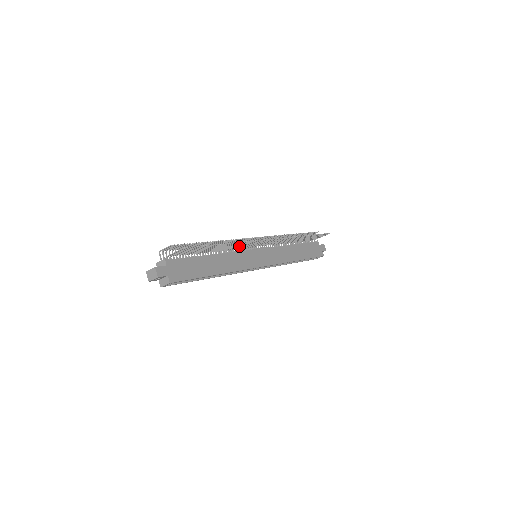
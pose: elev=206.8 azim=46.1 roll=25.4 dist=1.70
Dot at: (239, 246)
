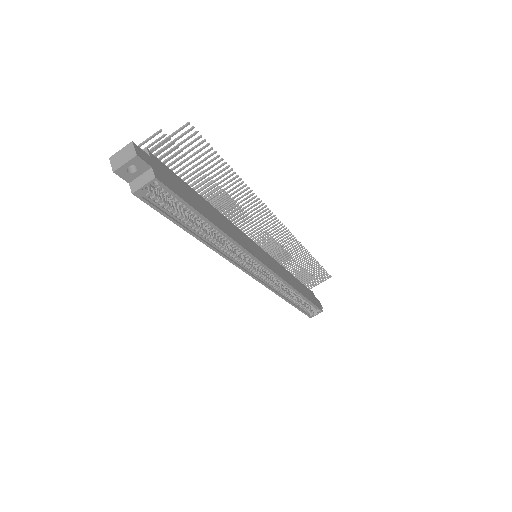
Dot at: (242, 216)
